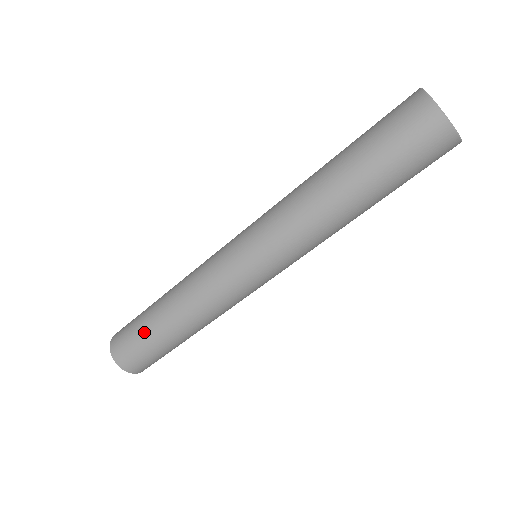
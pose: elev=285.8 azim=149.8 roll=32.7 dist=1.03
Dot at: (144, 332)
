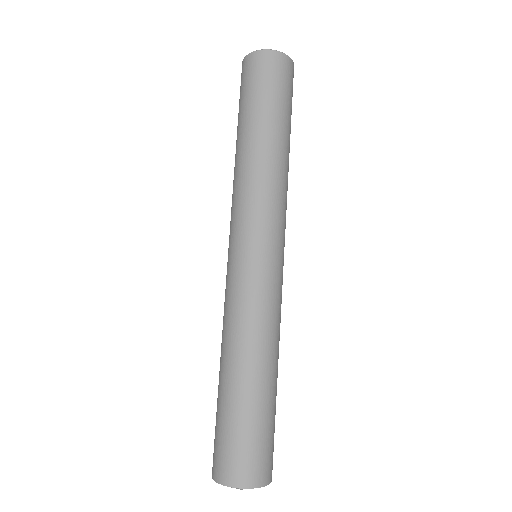
Dot at: (245, 417)
